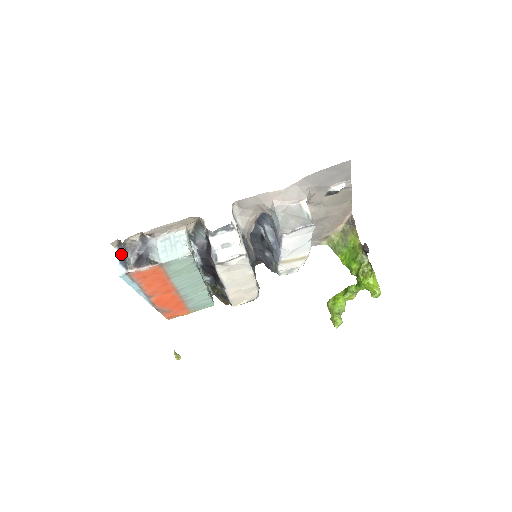
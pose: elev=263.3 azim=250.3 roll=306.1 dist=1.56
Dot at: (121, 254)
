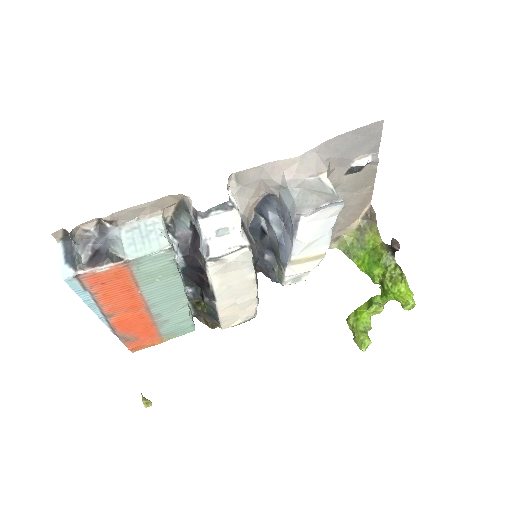
Dot at: (67, 250)
